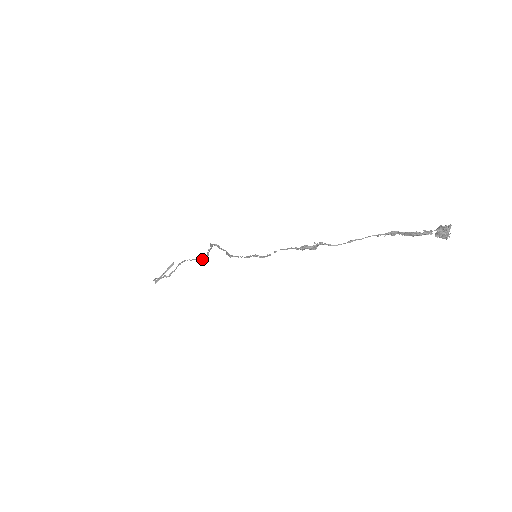
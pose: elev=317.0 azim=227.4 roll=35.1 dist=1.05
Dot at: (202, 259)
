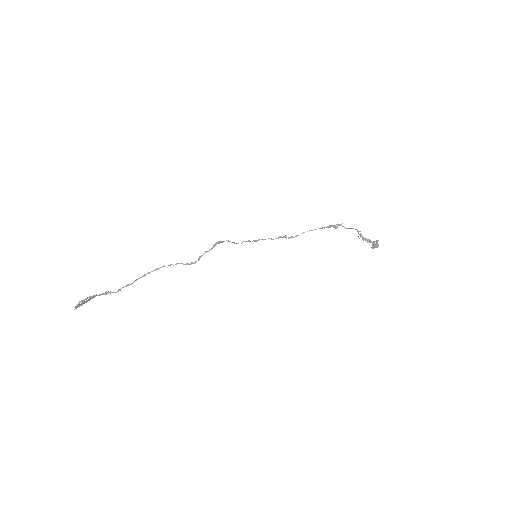
Dot at: (191, 262)
